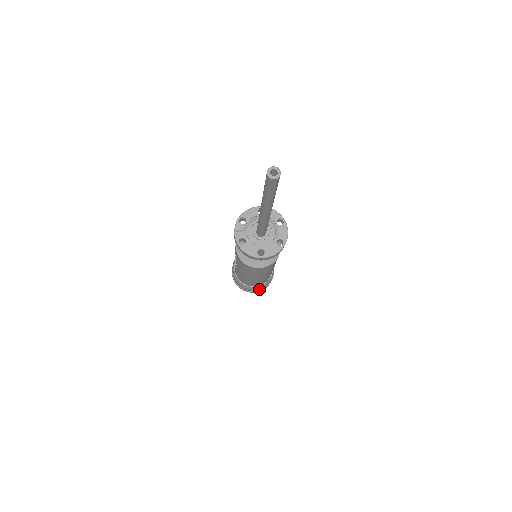
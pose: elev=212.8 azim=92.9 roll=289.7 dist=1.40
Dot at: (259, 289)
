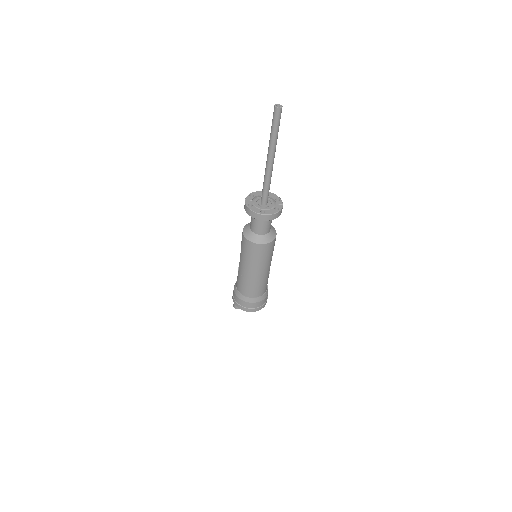
Dot at: (254, 305)
